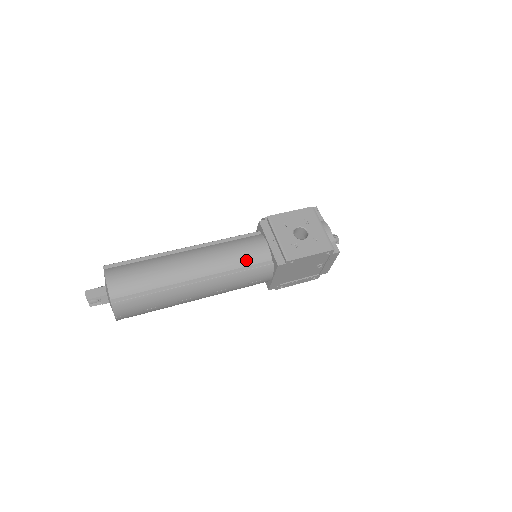
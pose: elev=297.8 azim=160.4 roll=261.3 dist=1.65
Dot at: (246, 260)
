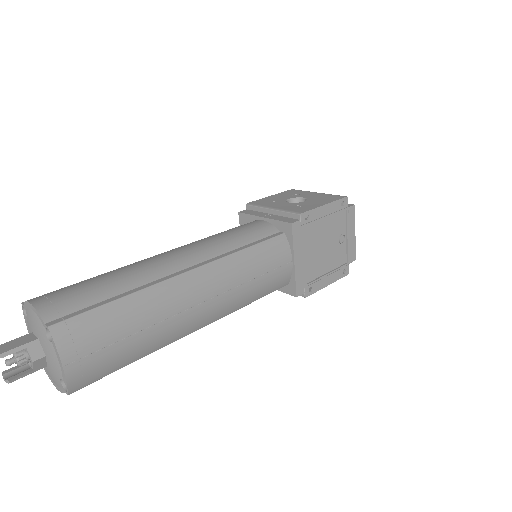
Dot at: (246, 237)
